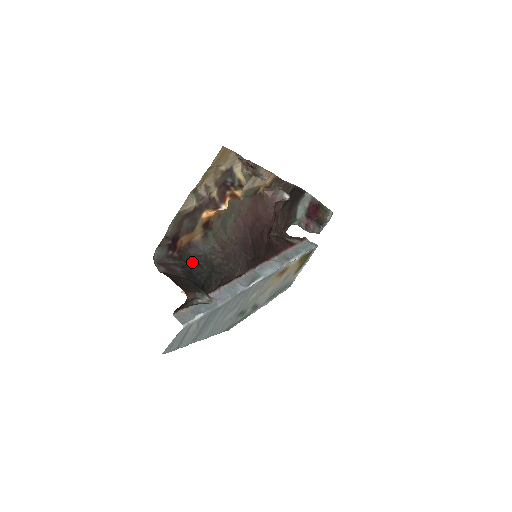
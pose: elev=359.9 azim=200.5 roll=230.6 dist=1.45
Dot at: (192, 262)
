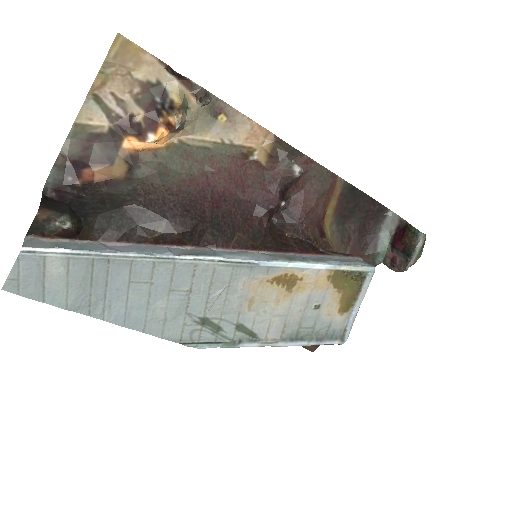
Dot at: (96, 197)
